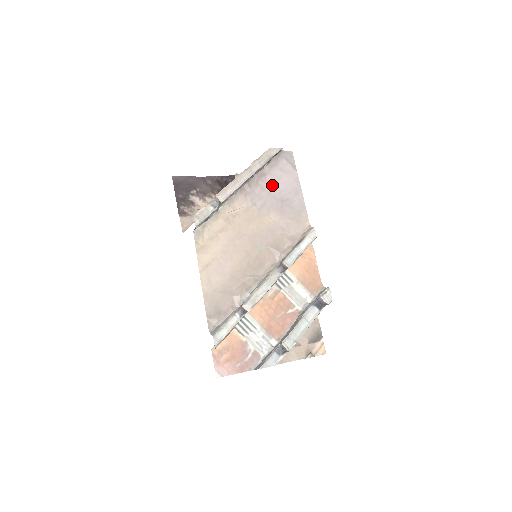
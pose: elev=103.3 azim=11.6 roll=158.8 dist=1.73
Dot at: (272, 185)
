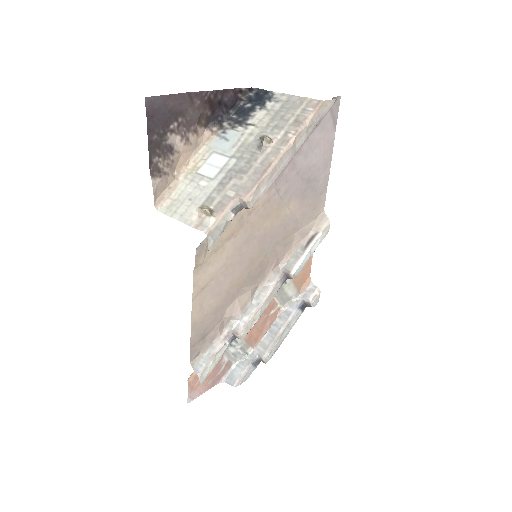
Dot at: (305, 159)
